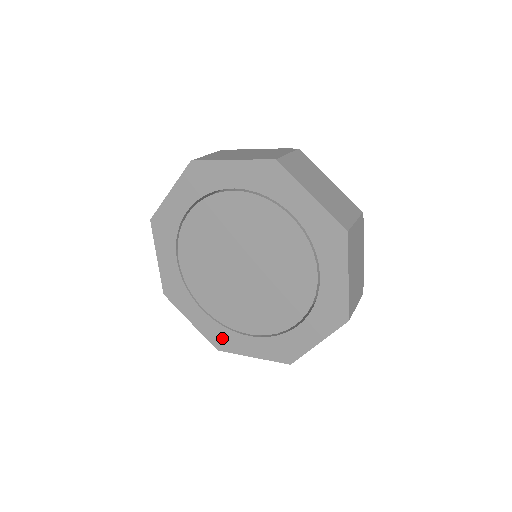
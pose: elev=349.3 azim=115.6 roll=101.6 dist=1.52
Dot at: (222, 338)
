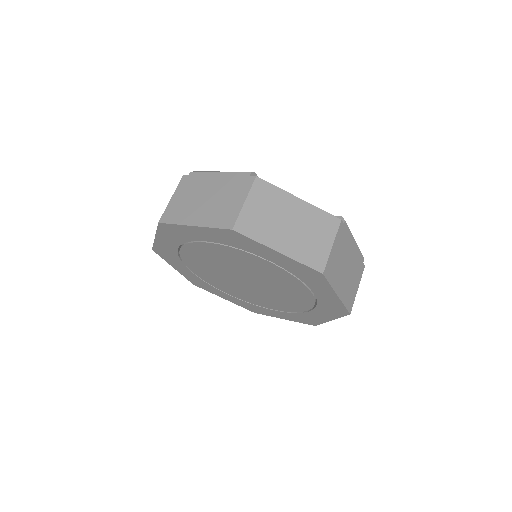
Dot at: (254, 309)
